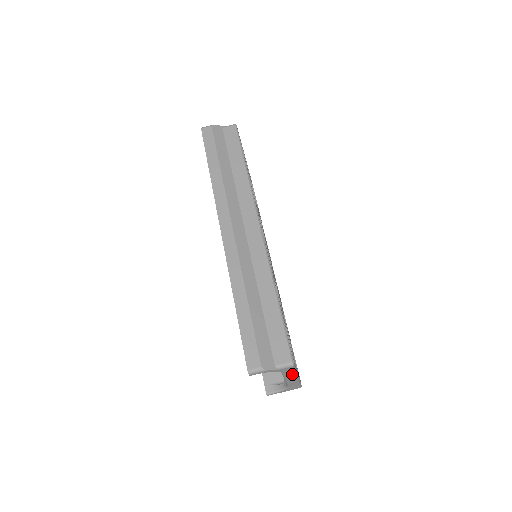
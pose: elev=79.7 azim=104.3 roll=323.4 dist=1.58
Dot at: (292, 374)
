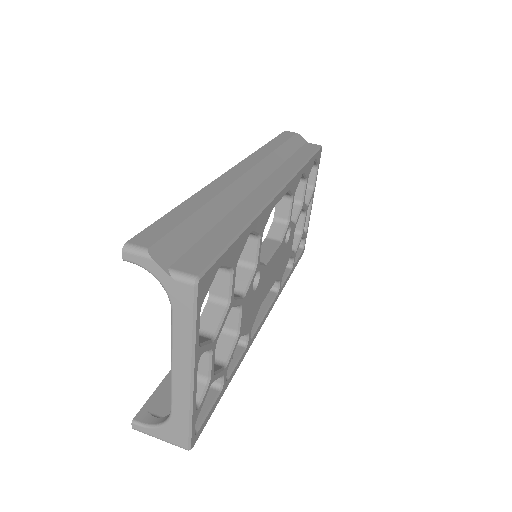
Dot at: (186, 338)
